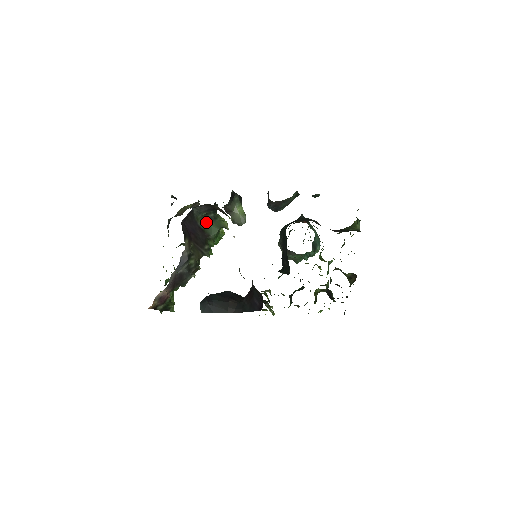
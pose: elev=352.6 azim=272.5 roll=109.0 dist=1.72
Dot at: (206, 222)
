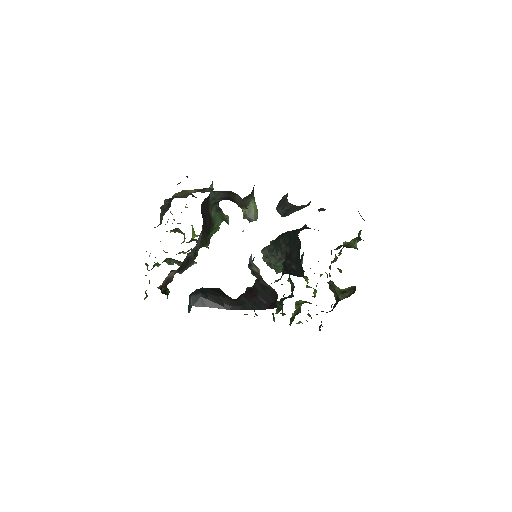
Dot at: (214, 211)
